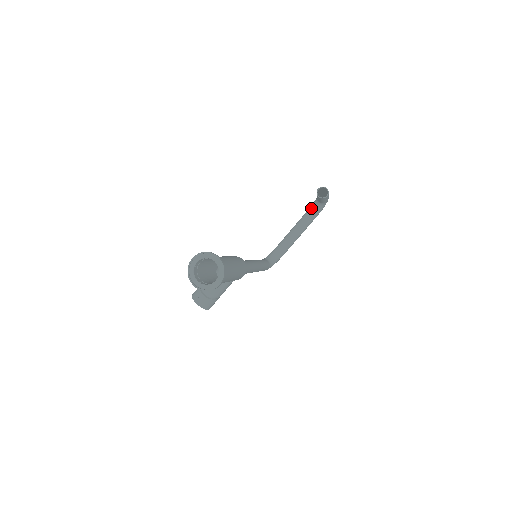
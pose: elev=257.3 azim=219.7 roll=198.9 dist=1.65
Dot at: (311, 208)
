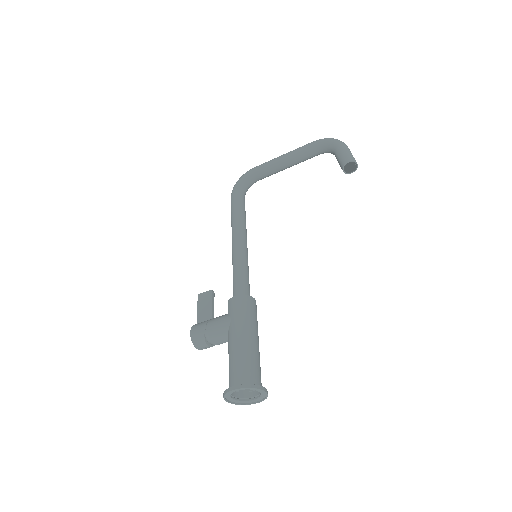
Dot at: (319, 148)
